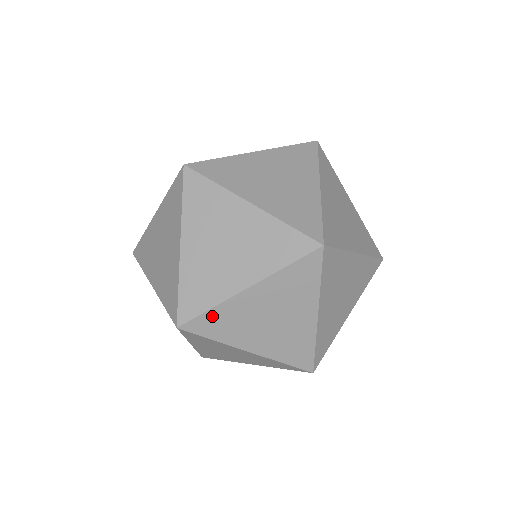
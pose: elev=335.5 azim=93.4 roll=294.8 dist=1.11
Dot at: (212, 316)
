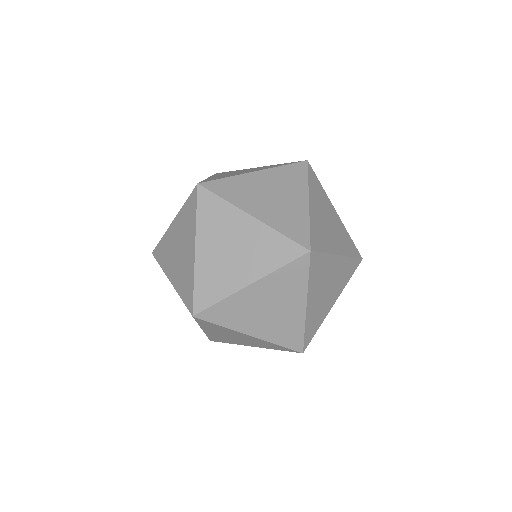
Dot at: (221, 307)
